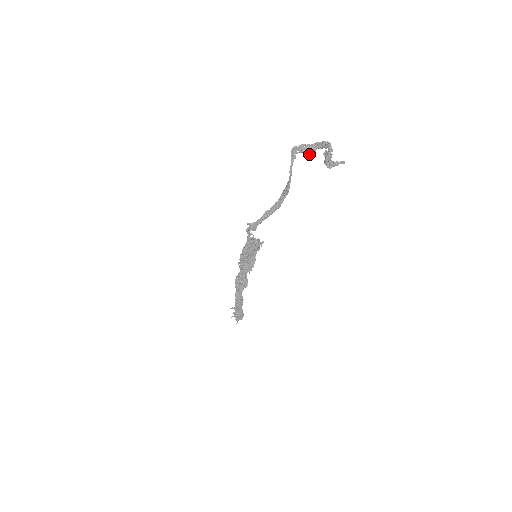
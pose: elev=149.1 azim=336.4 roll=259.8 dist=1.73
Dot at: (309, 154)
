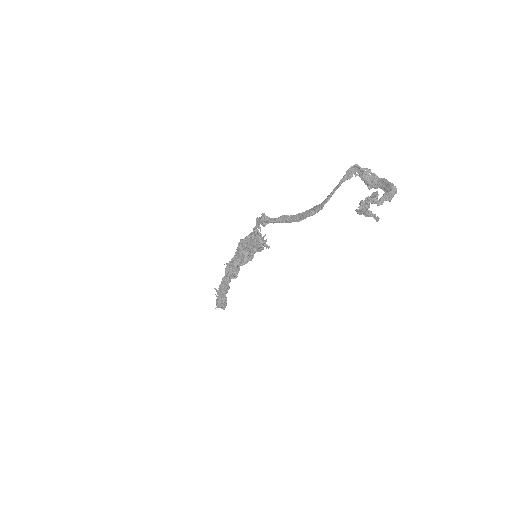
Dot at: (368, 186)
